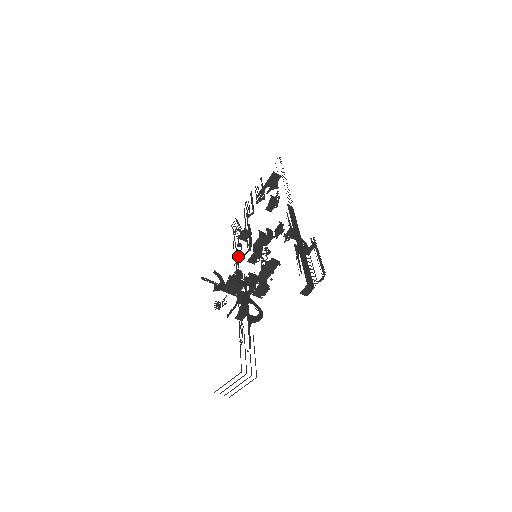
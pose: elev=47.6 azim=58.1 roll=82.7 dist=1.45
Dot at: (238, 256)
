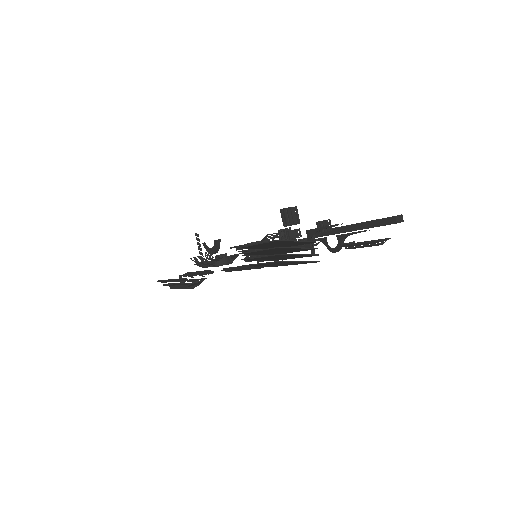
Dot at: occluded
